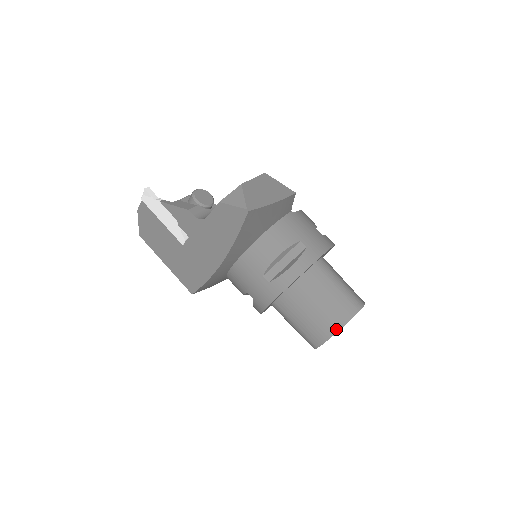
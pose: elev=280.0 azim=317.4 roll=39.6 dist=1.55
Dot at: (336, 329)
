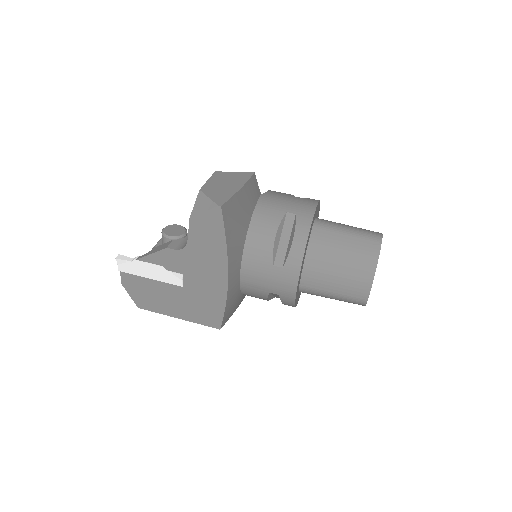
Dot at: (372, 271)
